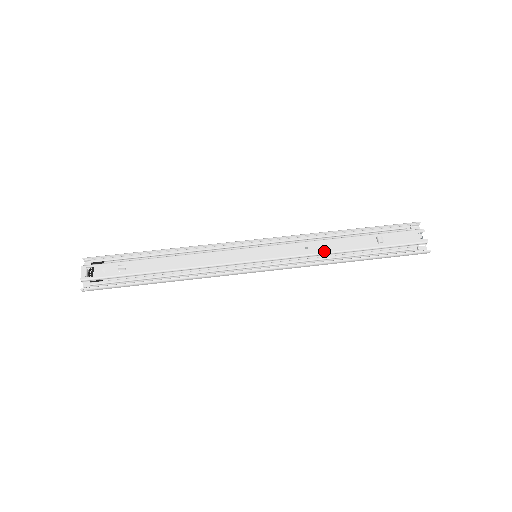
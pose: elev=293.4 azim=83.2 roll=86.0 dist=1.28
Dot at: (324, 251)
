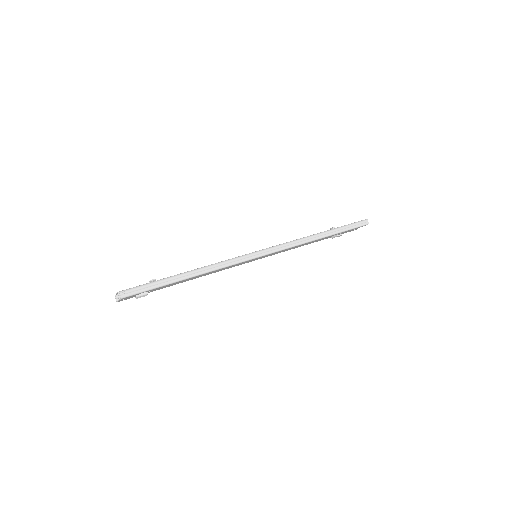
Dot at: occluded
